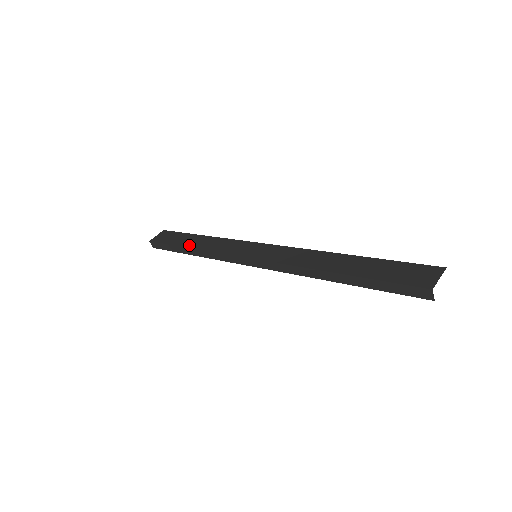
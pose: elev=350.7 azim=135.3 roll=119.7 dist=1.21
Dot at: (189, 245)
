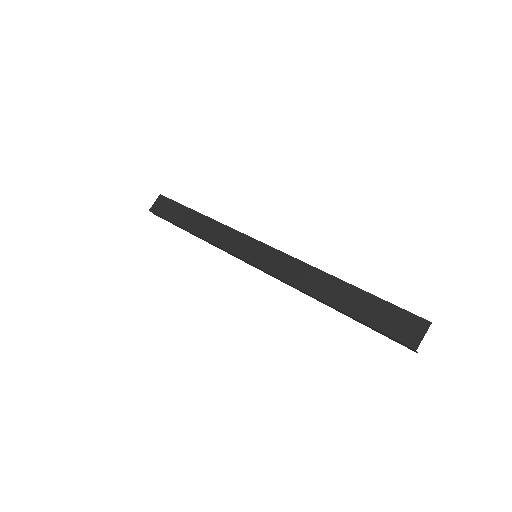
Dot at: (189, 228)
